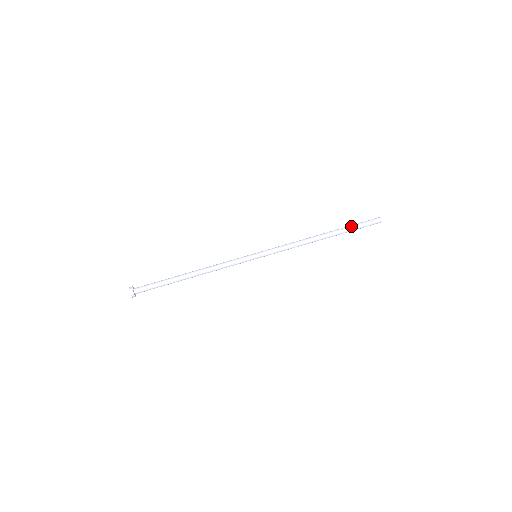
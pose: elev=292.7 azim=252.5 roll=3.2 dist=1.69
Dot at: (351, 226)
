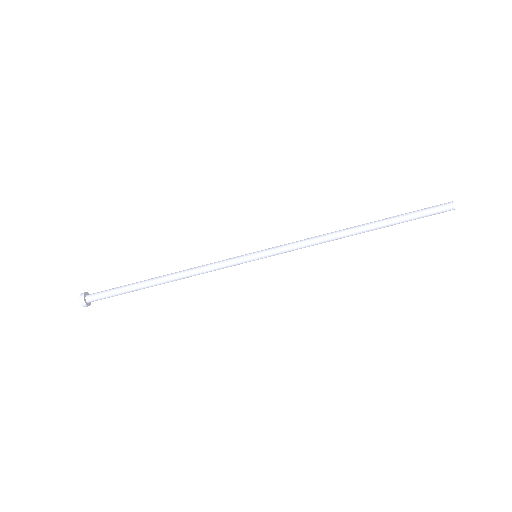
Dot at: (404, 216)
